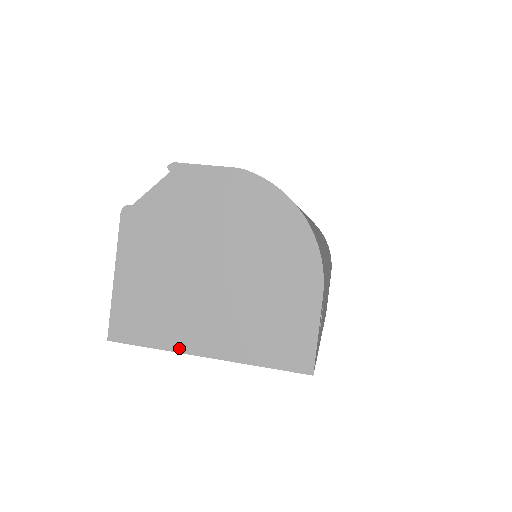
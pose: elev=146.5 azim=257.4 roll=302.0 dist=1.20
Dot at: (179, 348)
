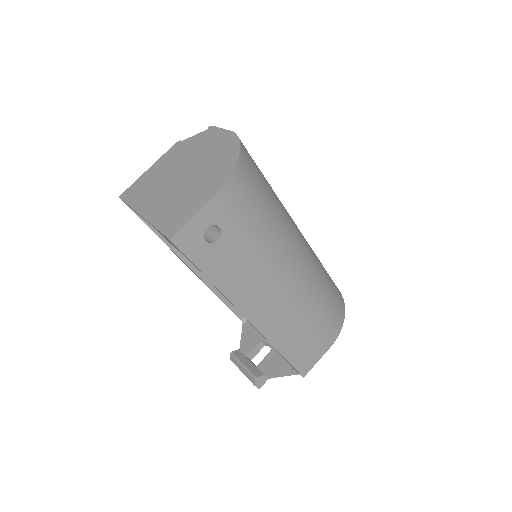
Dot at: (137, 208)
